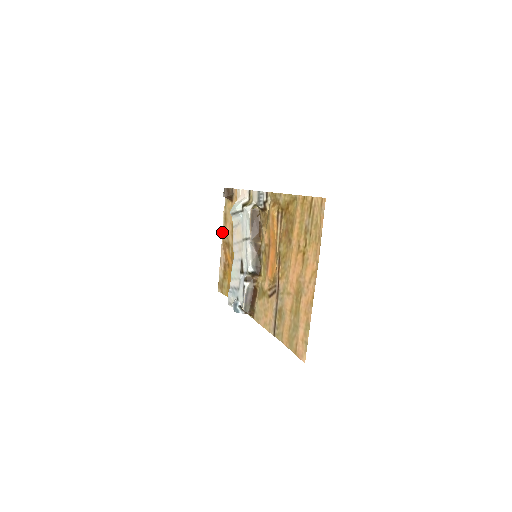
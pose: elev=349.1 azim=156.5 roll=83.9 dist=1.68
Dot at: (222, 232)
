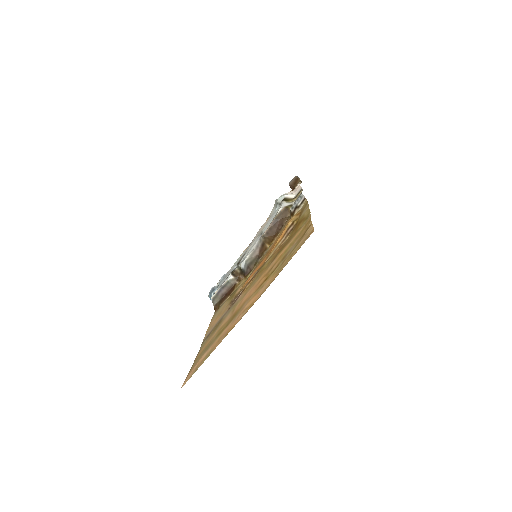
Dot at: occluded
